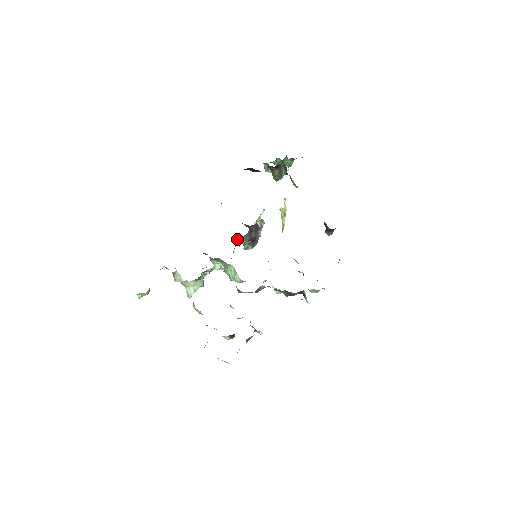
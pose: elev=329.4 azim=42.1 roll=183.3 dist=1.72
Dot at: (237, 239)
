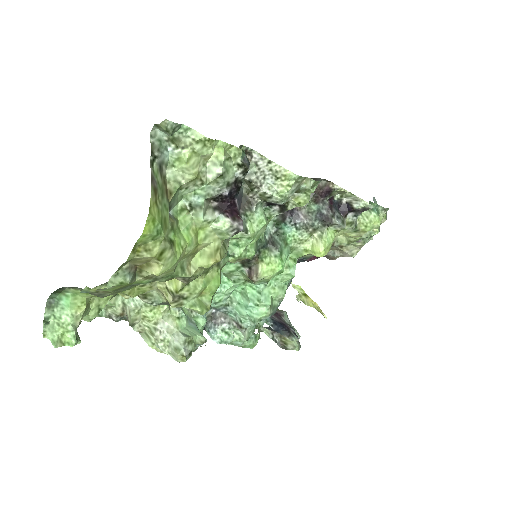
Dot at: occluded
